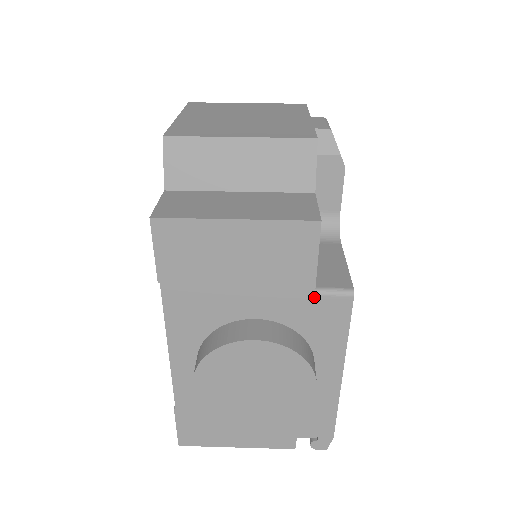
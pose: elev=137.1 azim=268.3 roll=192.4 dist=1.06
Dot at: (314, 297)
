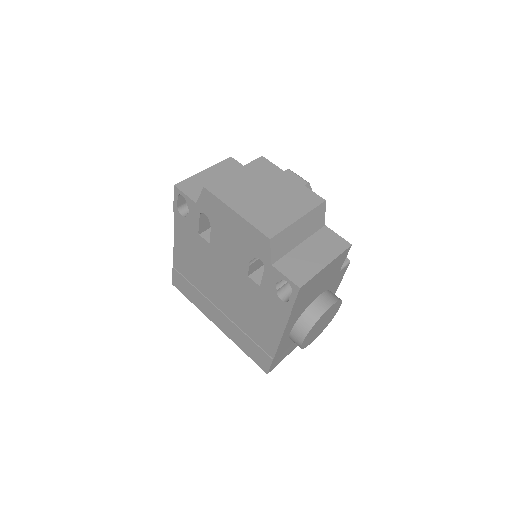
Dot at: (339, 273)
